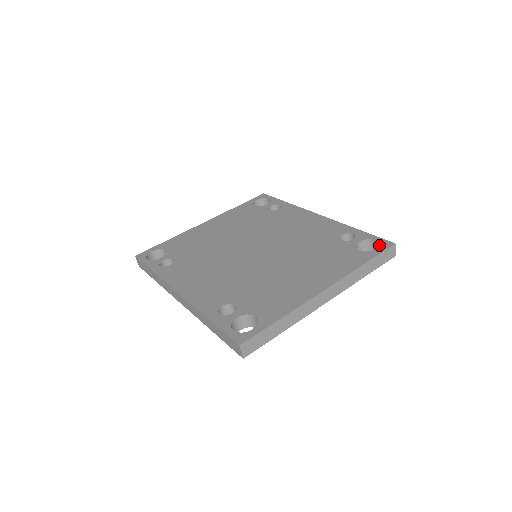
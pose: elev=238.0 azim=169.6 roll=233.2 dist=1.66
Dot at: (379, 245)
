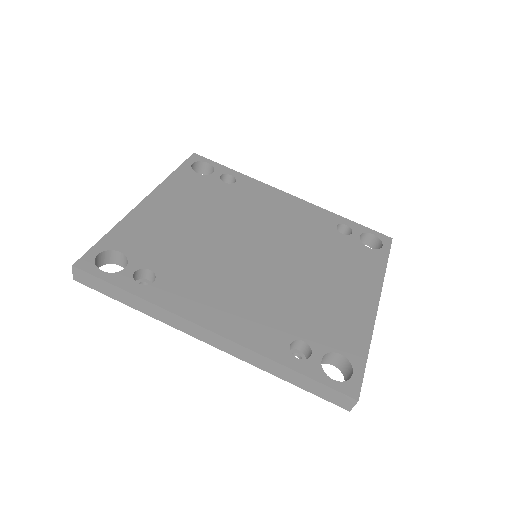
Dot at: (381, 241)
